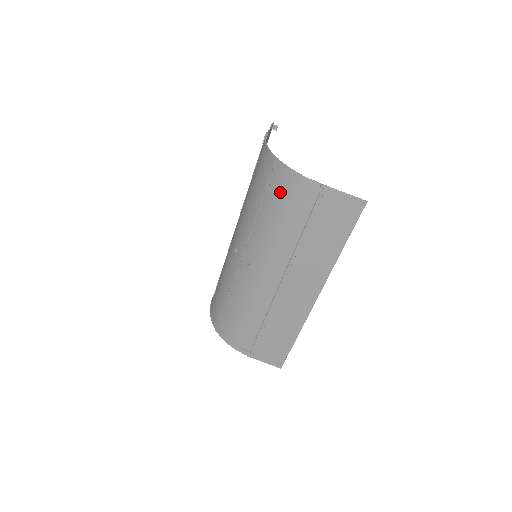
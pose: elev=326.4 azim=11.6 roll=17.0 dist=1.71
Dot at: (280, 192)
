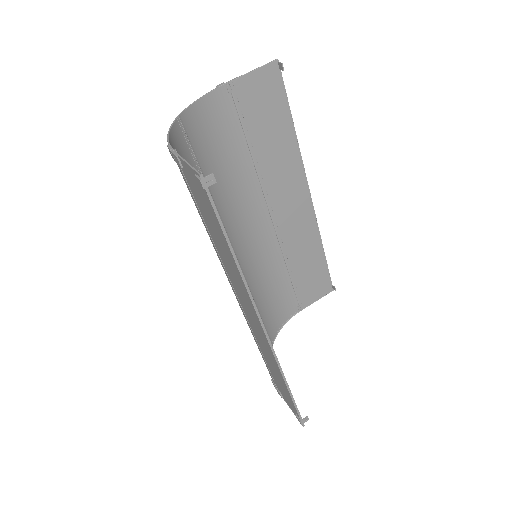
Dot at: occluded
